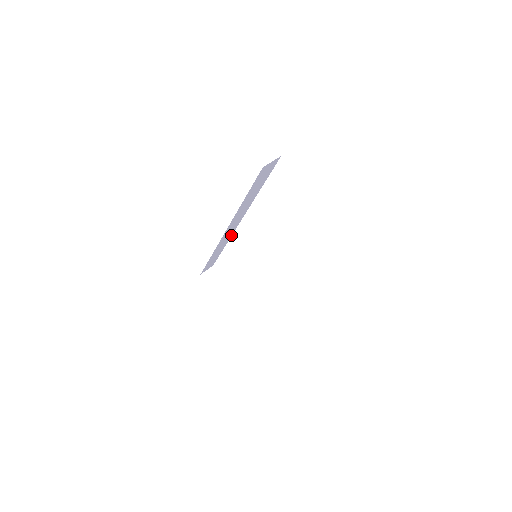
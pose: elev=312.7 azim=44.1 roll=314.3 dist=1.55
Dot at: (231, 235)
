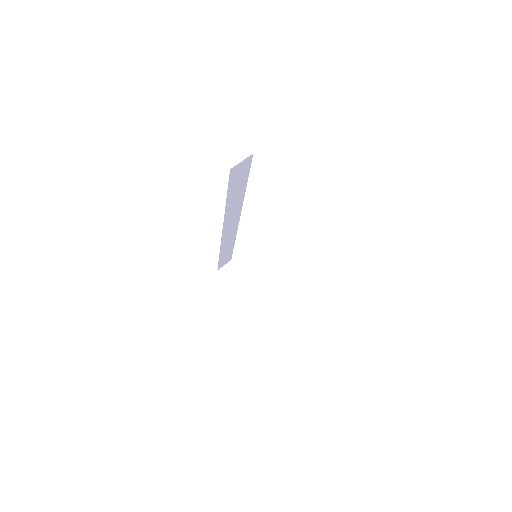
Dot at: (236, 232)
